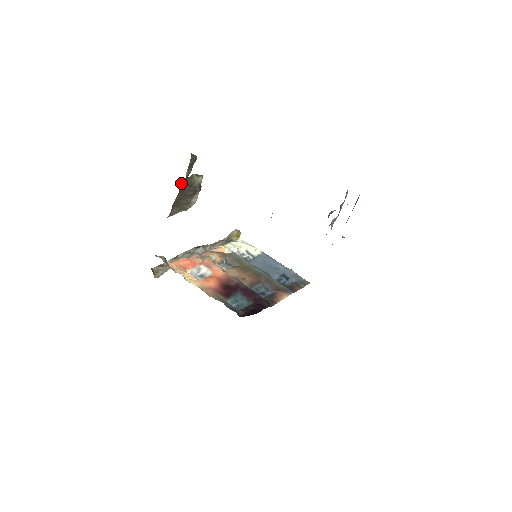
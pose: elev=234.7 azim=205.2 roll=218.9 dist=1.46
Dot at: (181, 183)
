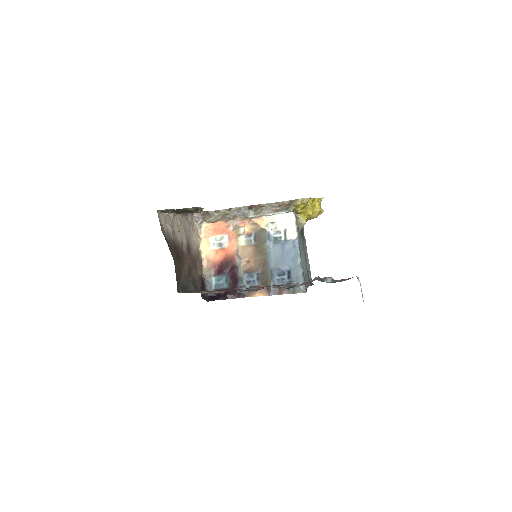
Dot at: (172, 211)
